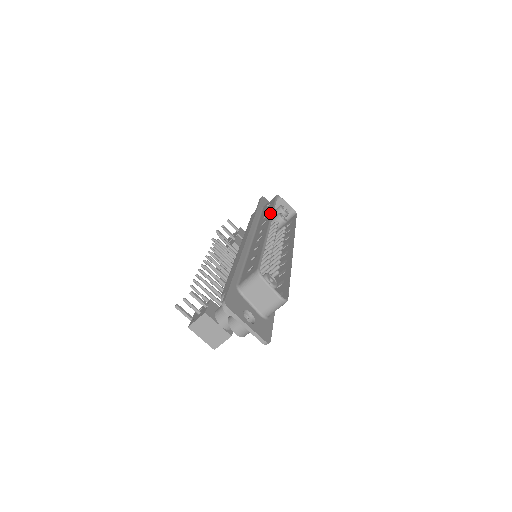
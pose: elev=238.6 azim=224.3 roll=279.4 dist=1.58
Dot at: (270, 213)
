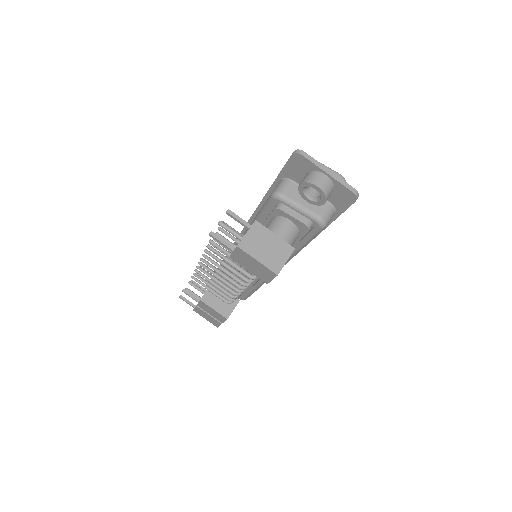
Dot at: occluded
